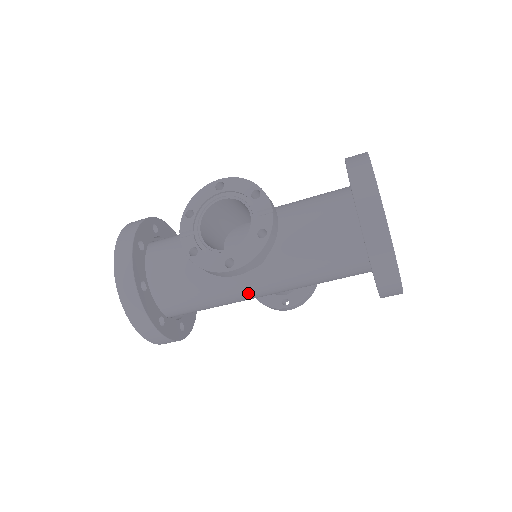
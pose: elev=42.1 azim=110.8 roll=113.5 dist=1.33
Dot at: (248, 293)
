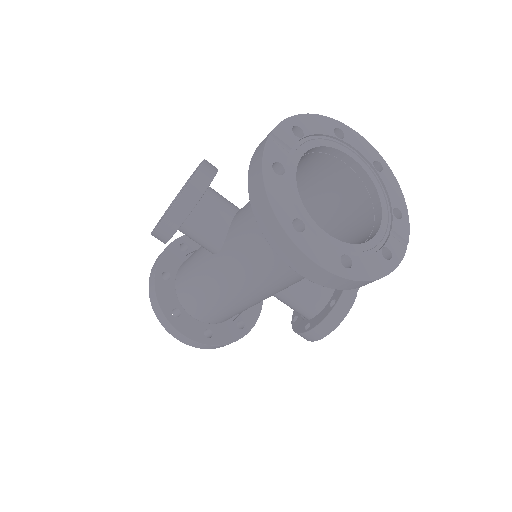
Dot at: (224, 284)
